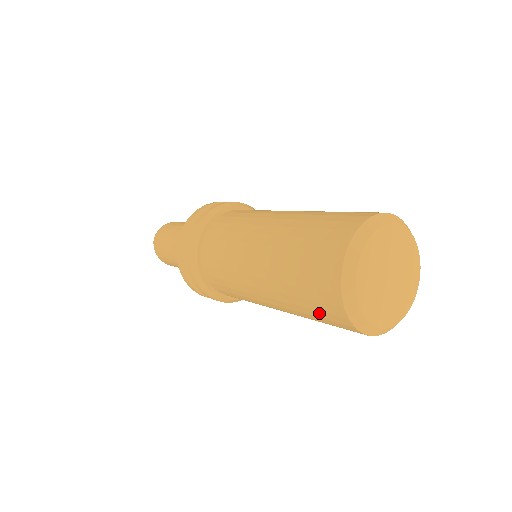
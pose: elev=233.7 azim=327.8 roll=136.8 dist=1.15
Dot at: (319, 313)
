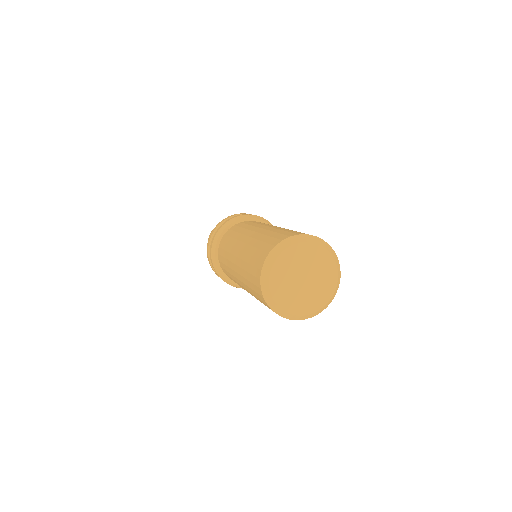
Dot at: occluded
